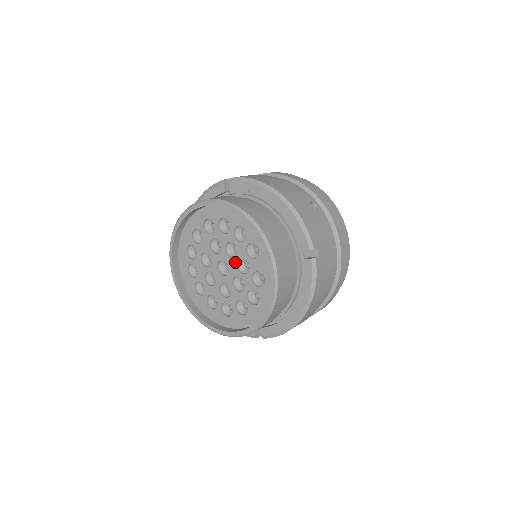
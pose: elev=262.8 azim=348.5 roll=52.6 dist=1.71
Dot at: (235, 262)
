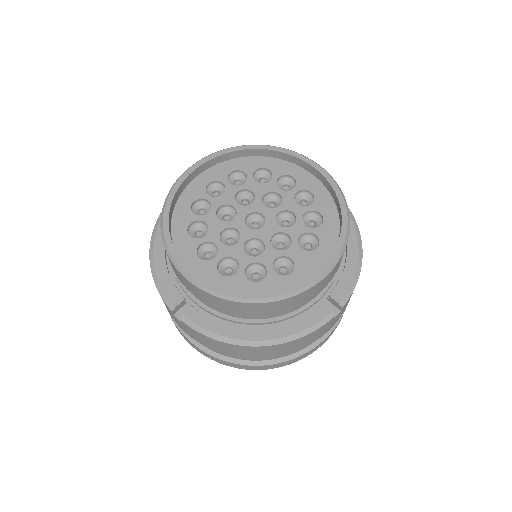
Dot at: (277, 230)
